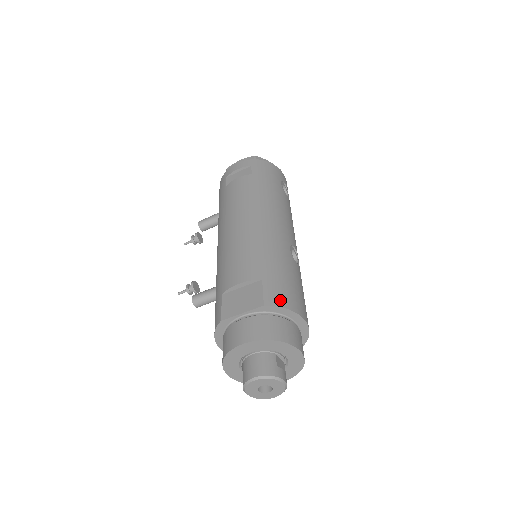
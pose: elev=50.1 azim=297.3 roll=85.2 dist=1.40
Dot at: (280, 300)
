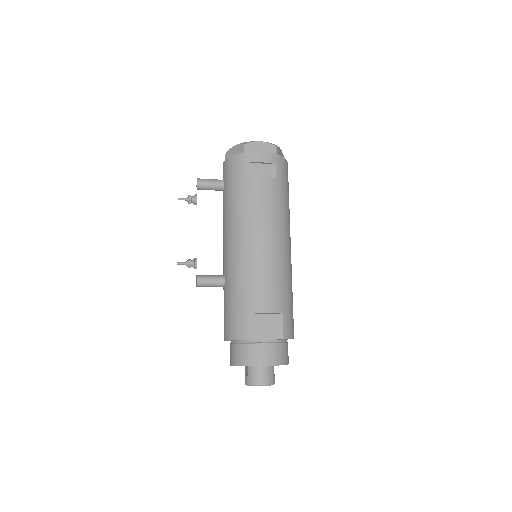
Dot at: (291, 333)
